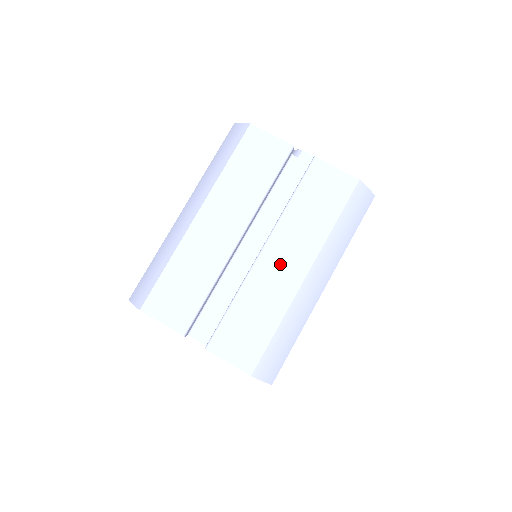
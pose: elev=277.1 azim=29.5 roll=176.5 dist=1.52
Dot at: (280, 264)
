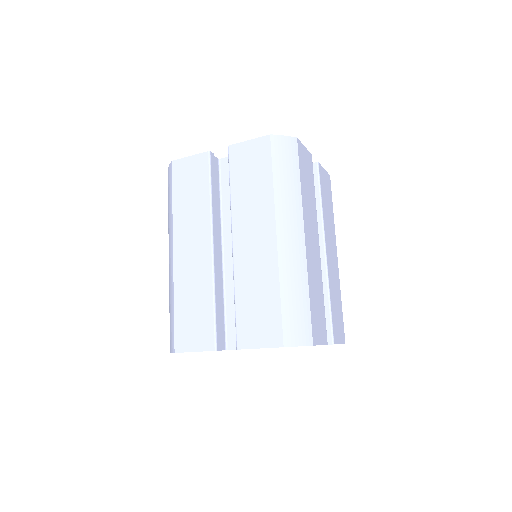
Dot at: (251, 243)
